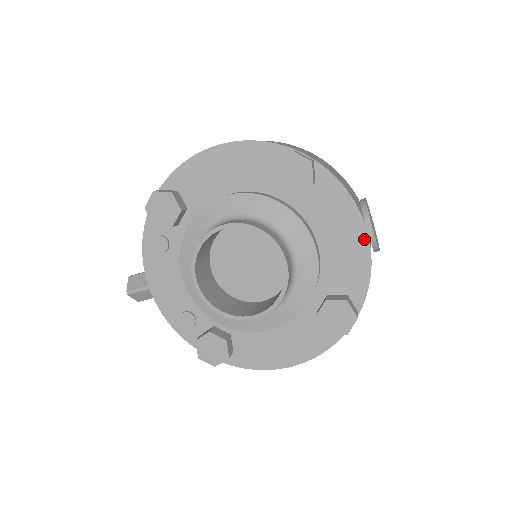
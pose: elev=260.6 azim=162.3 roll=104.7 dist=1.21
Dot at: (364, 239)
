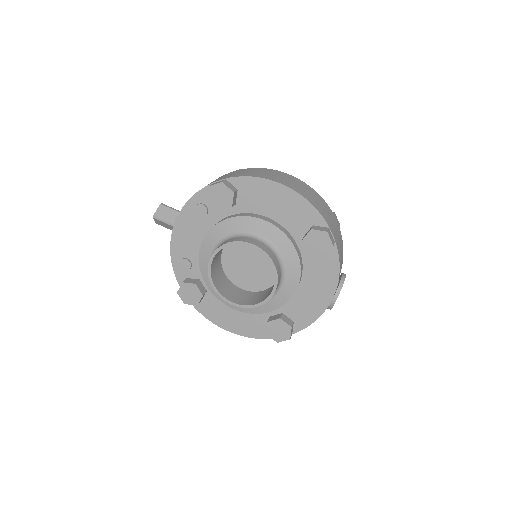
Dot at: (327, 302)
